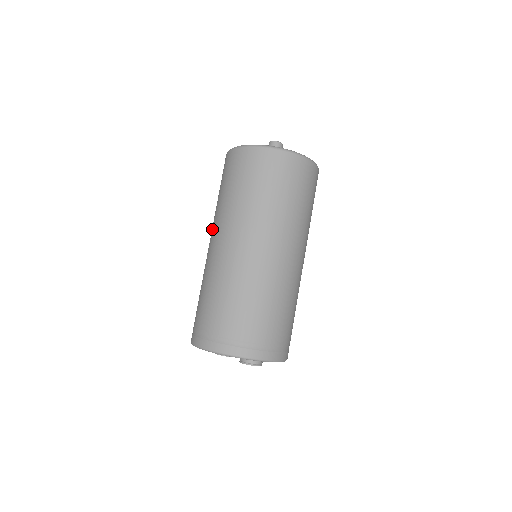
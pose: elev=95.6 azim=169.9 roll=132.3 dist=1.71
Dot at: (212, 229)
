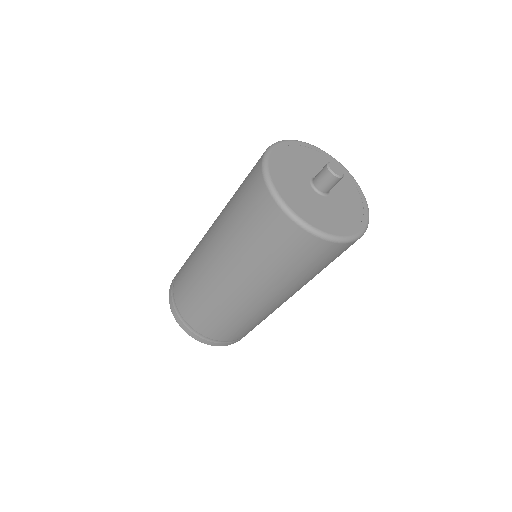
Dot at: (231, 270)
